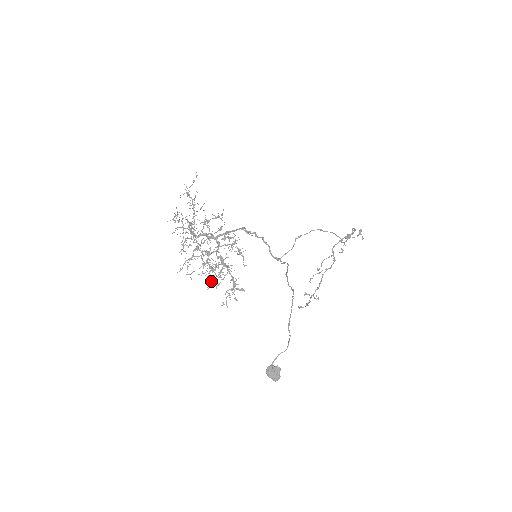
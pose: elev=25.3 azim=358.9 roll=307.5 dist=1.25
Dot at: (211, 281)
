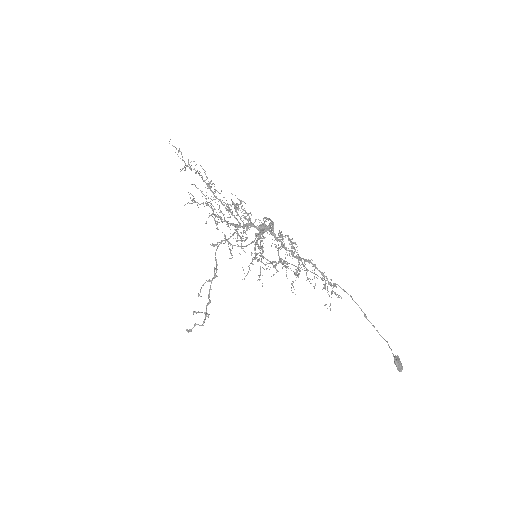
Dot at: (292, 283)
